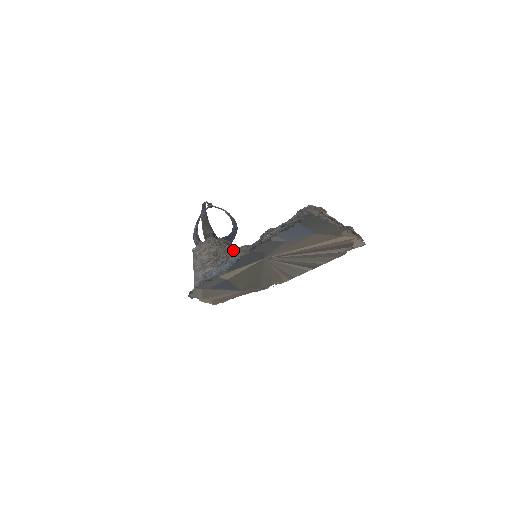
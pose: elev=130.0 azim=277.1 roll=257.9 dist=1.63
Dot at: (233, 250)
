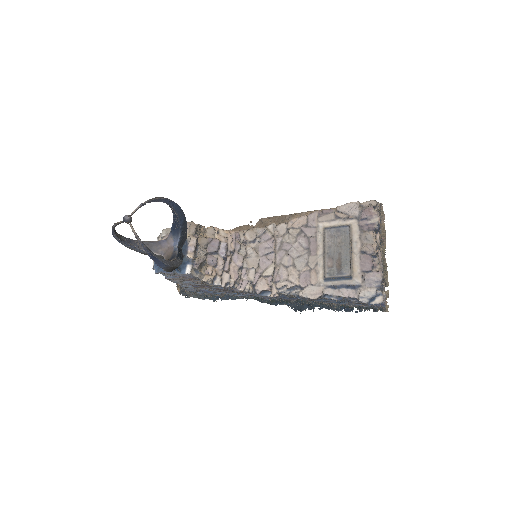
Dot at: (252, 293)
